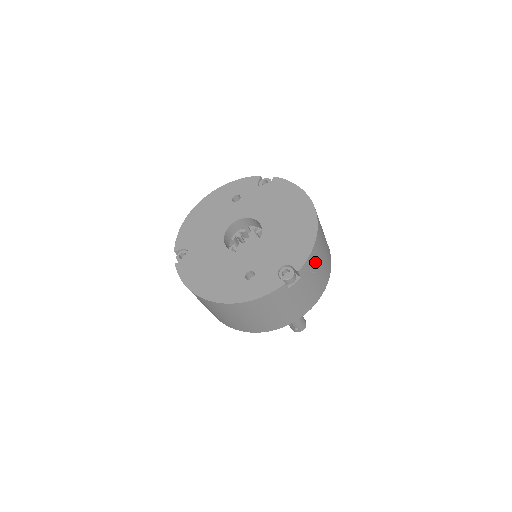
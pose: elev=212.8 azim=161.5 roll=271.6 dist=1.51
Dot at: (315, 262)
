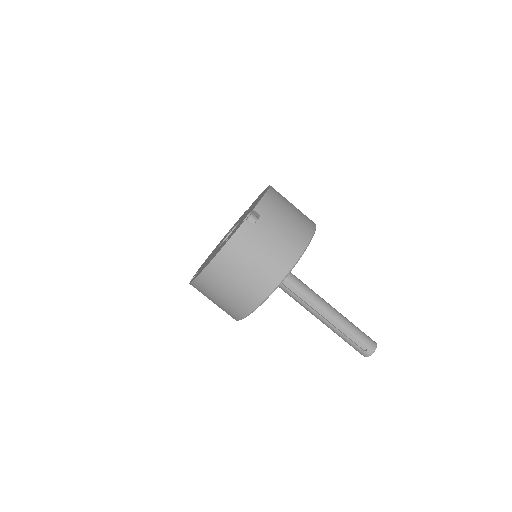
Dot at: (275, 208)
